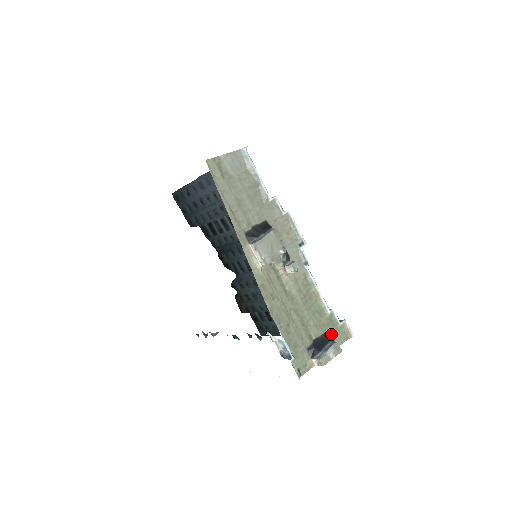
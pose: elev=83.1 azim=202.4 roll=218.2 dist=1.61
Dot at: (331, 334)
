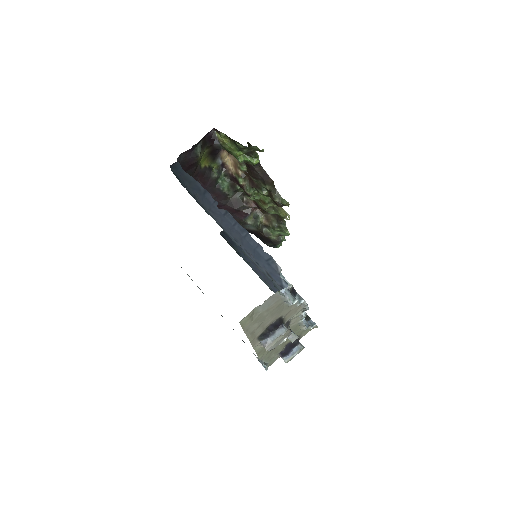
Dot at: (301, 335)
